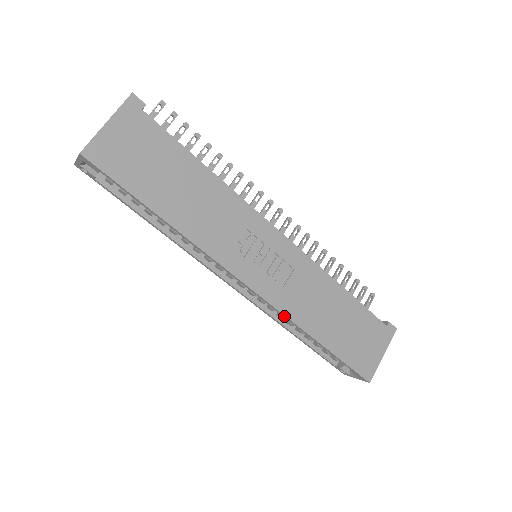
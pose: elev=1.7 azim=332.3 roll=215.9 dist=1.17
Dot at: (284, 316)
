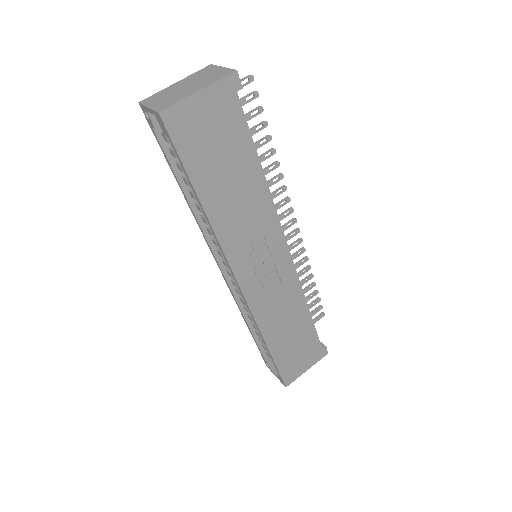
Dot at: (253, 318)
